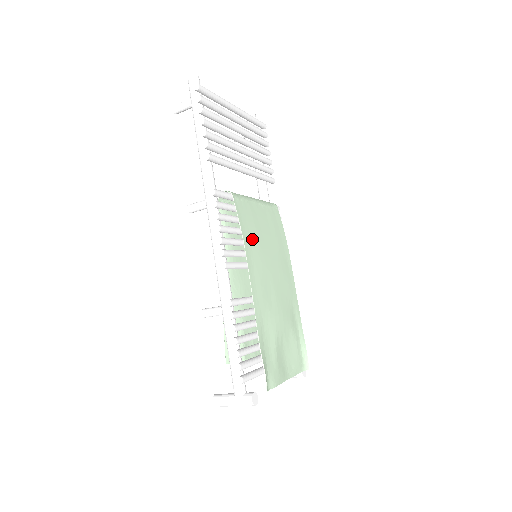
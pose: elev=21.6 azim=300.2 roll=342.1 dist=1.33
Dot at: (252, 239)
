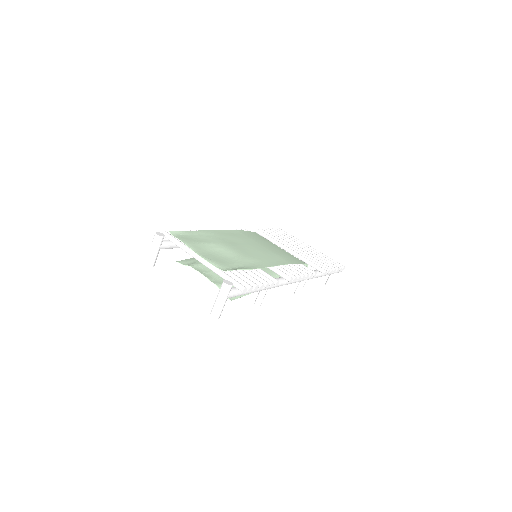
Dot at: (249, 236)
